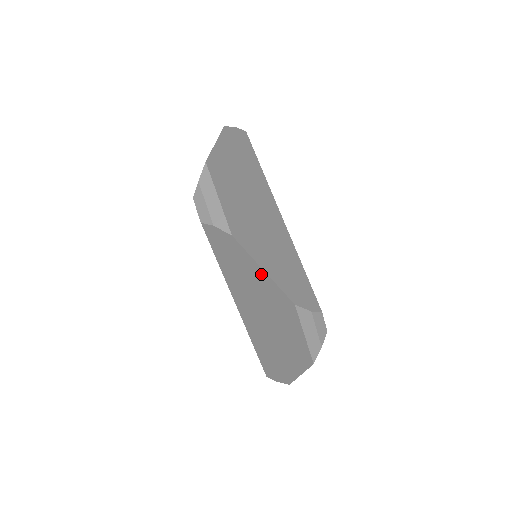
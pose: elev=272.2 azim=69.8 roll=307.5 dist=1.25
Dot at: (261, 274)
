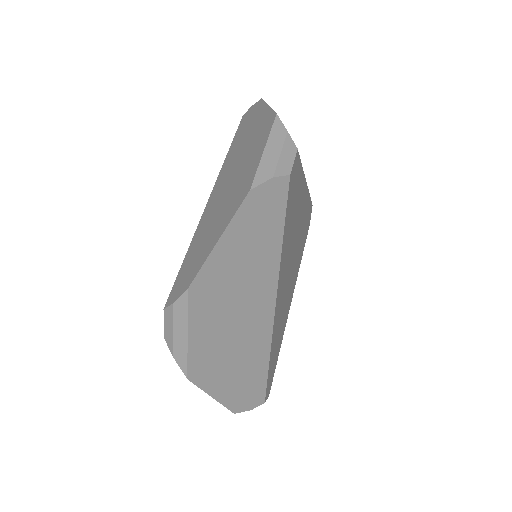
Dot at: (264, 113)
